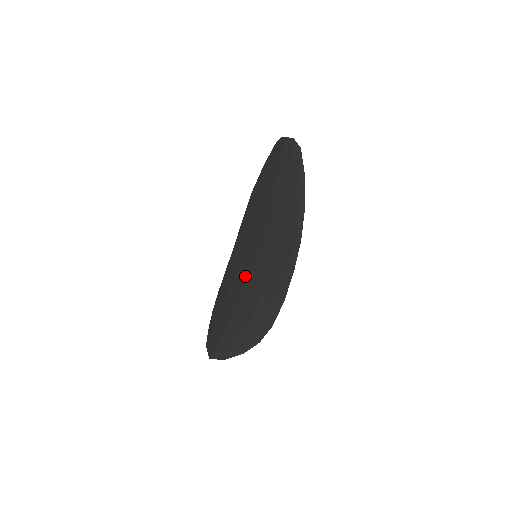
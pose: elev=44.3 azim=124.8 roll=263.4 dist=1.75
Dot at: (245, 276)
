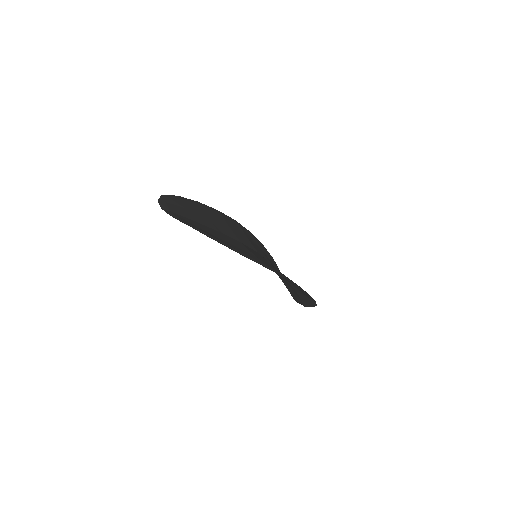
Dot at: occluded
